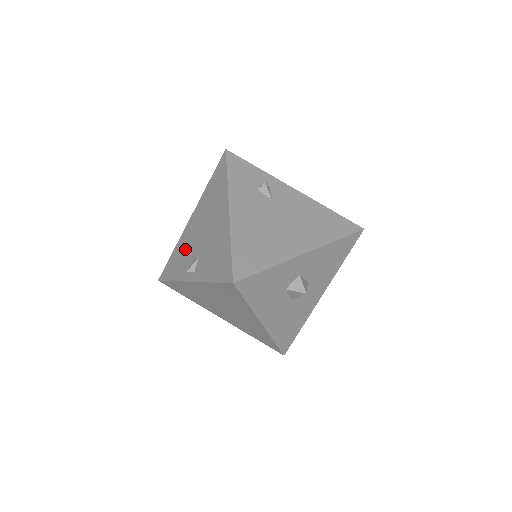
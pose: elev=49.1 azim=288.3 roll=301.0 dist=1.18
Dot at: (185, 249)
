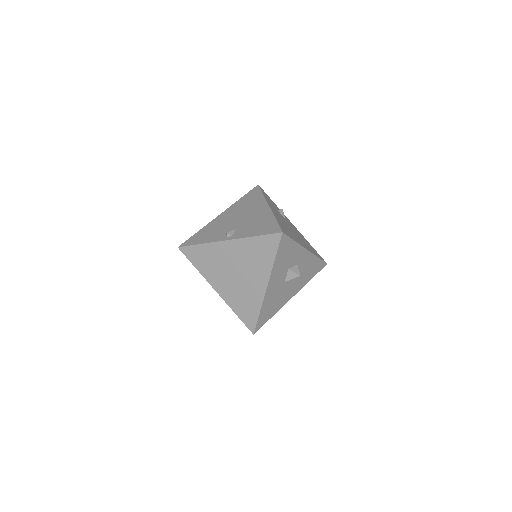
Dot at: (217, 228)
